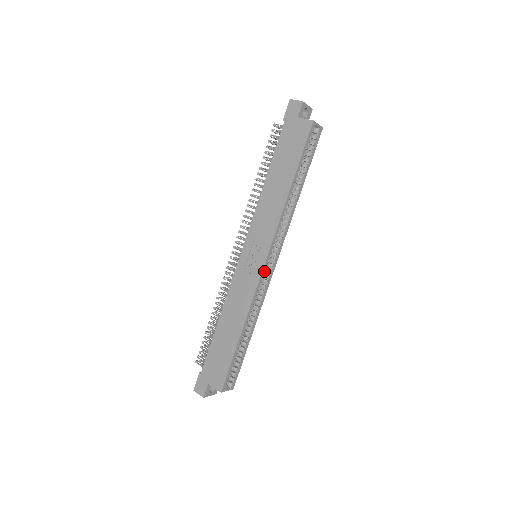
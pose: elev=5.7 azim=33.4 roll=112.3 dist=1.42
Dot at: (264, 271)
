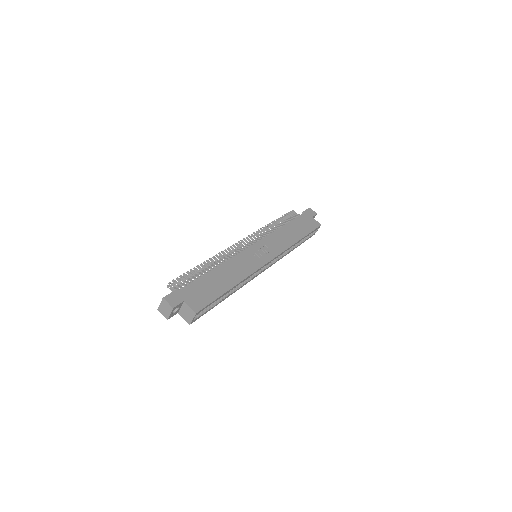
Dot at: (265, 265)
